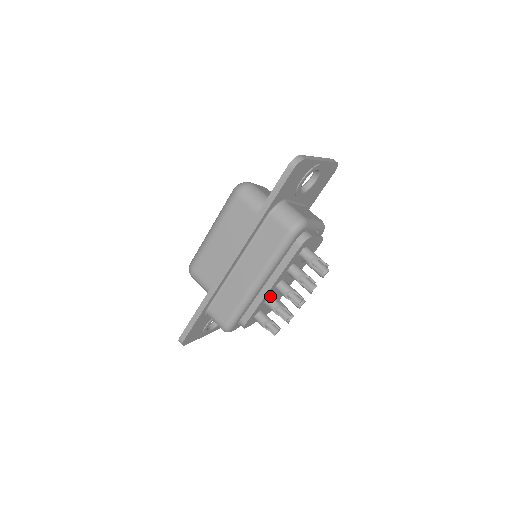
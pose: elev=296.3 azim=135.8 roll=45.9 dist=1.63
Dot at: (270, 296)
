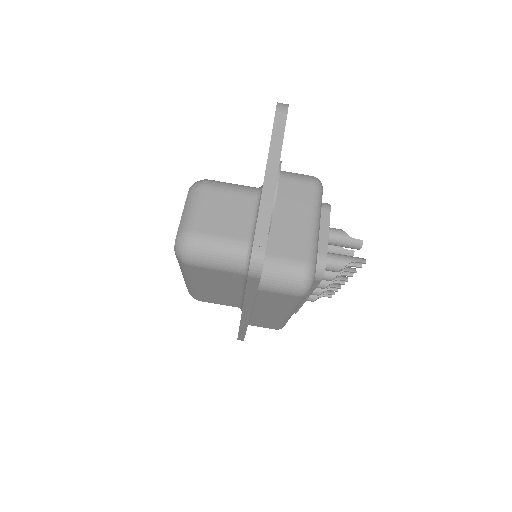
Dot at: occluded
